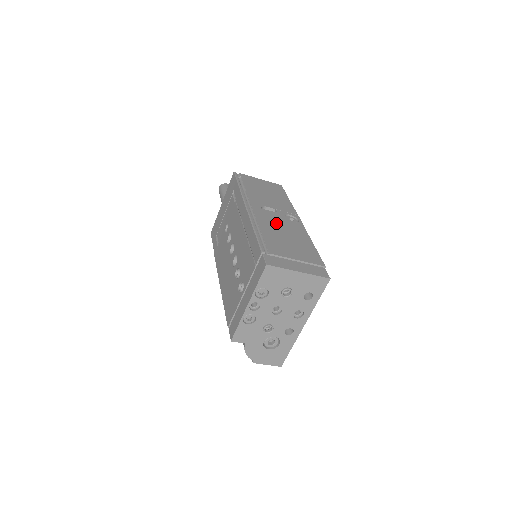
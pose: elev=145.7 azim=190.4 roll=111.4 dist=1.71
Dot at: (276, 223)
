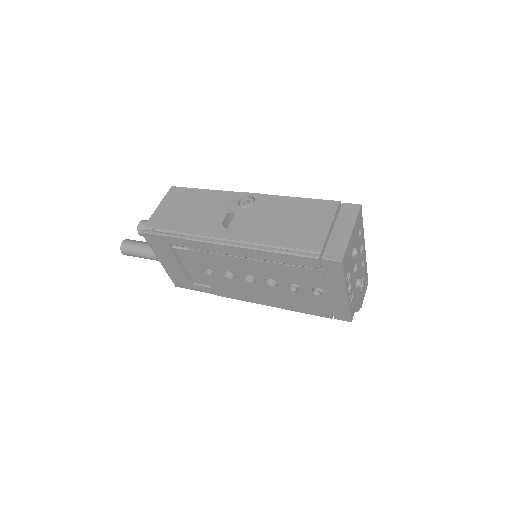
Dot at: (258, 223)
